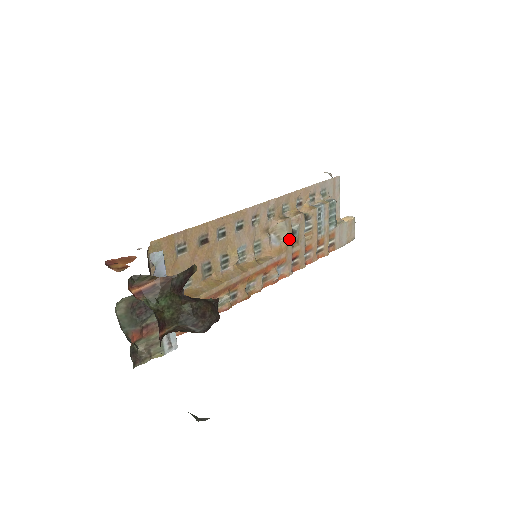
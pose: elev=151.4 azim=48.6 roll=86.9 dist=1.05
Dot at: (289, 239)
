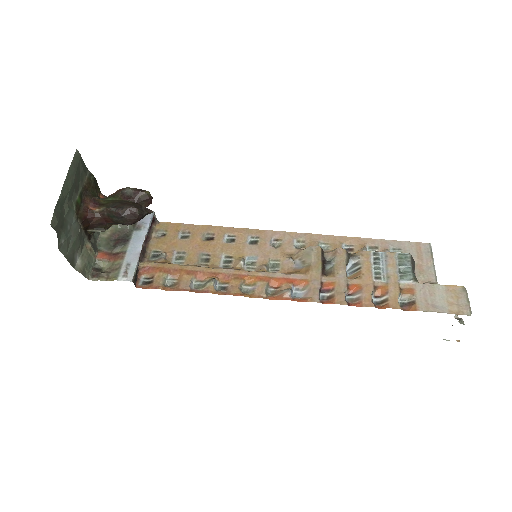
Dot at: (316, 265)
